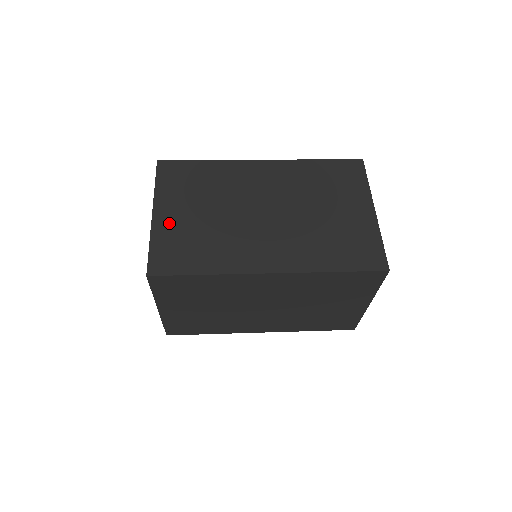
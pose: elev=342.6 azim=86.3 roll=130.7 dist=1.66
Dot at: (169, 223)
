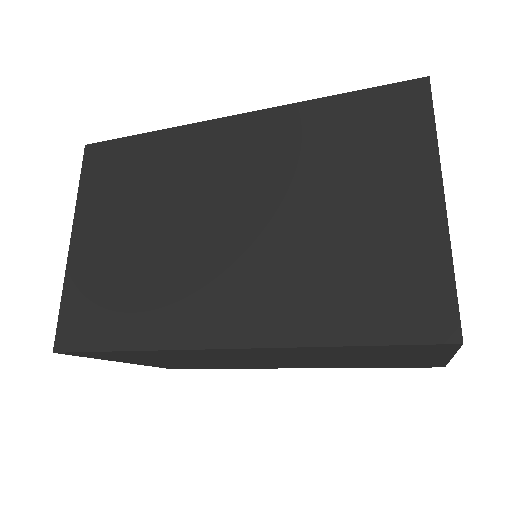
Dot at: occluded
